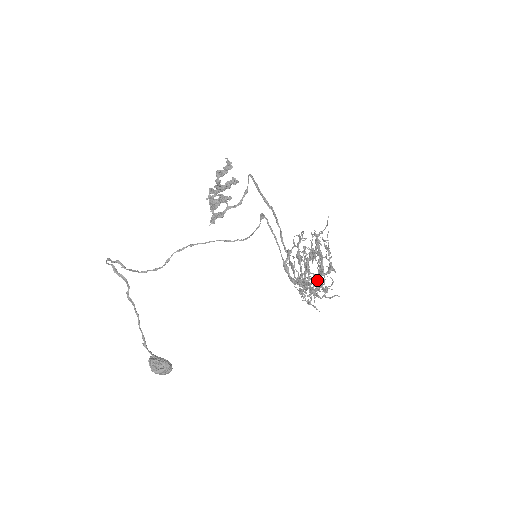
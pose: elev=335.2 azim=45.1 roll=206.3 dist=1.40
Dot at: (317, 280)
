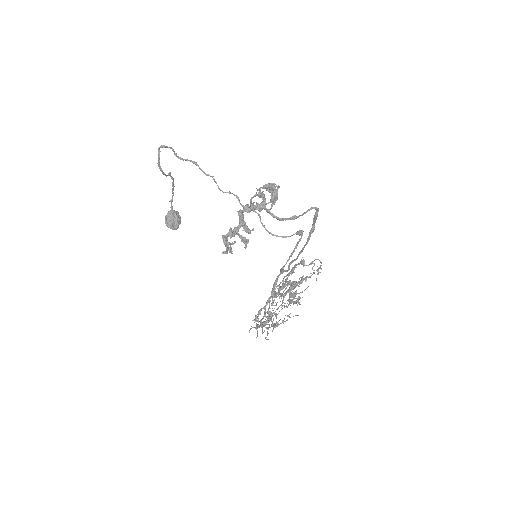
Dot at: (263, 317)
